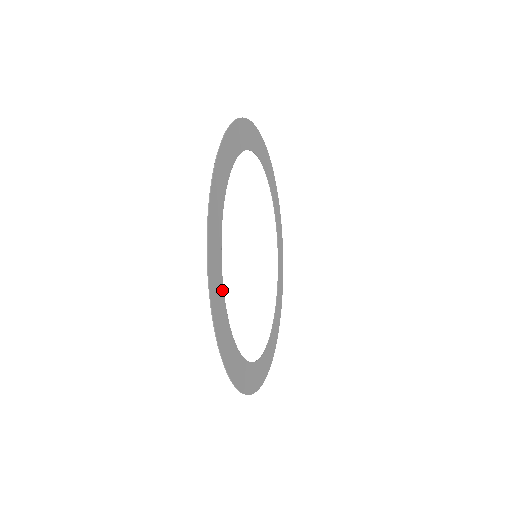
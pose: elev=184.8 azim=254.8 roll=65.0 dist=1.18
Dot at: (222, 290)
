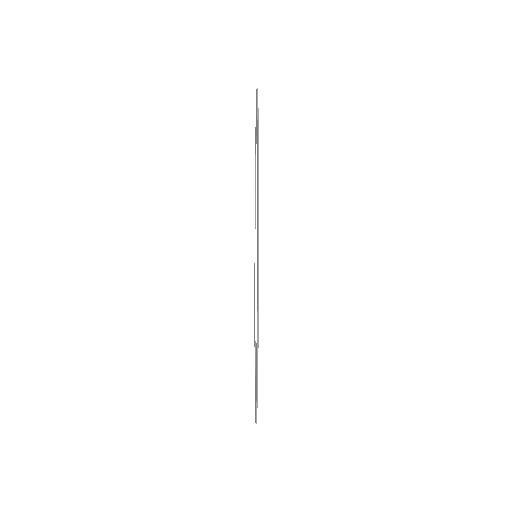
Dot at: occluded
